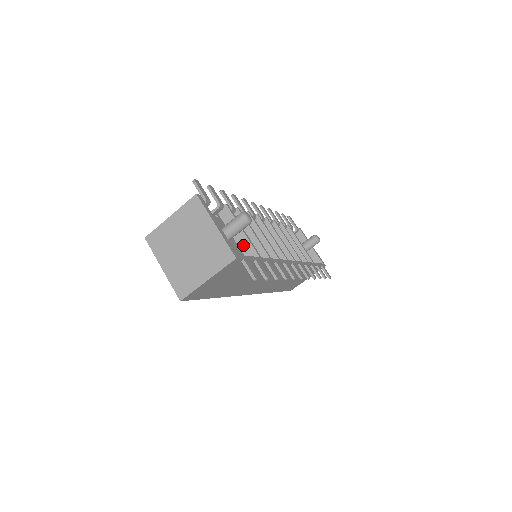
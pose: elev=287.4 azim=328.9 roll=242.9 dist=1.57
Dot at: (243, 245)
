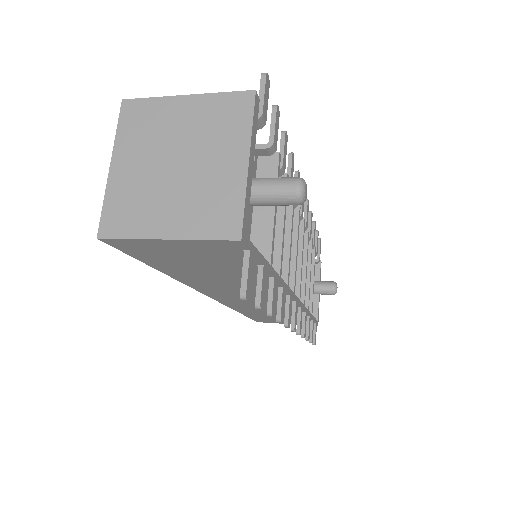
Dot at: (259, 229)
